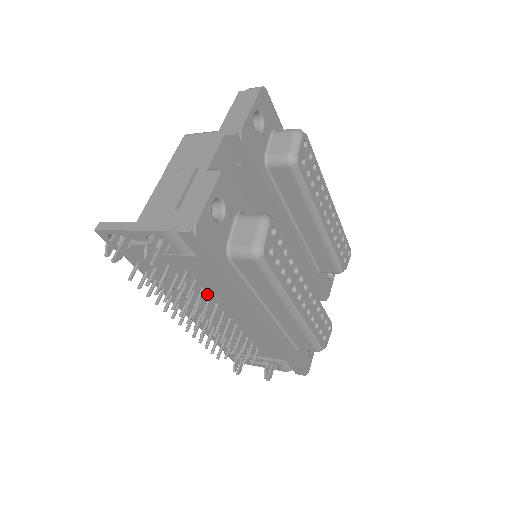
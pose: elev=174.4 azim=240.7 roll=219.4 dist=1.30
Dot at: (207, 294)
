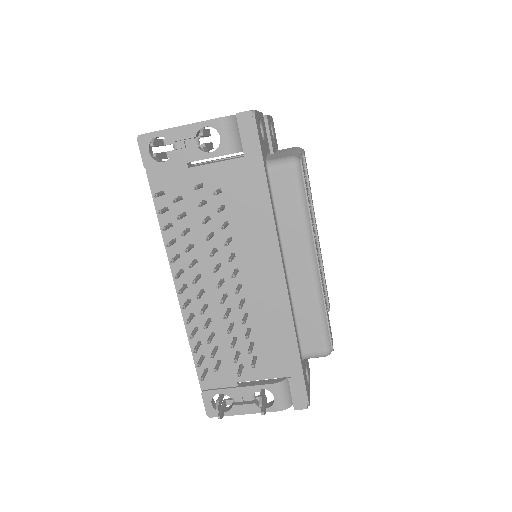
Dot at: (227, 235)
